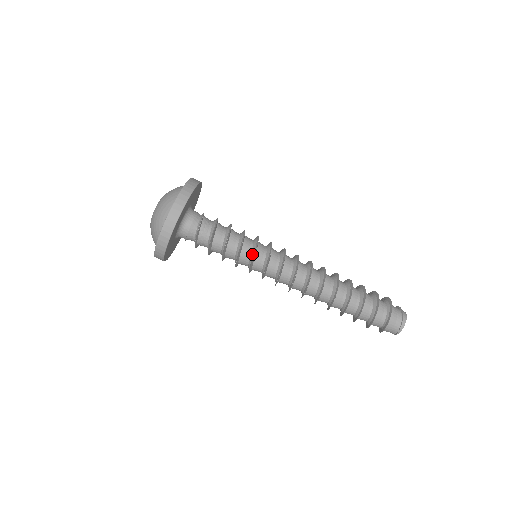
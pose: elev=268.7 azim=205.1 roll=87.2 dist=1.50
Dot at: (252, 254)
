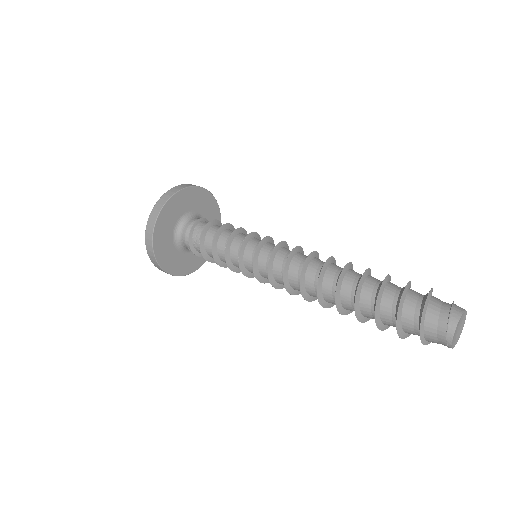
Dot at: (240, 259)
